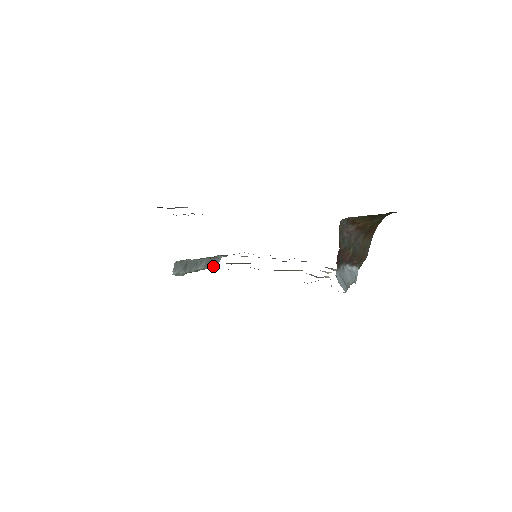
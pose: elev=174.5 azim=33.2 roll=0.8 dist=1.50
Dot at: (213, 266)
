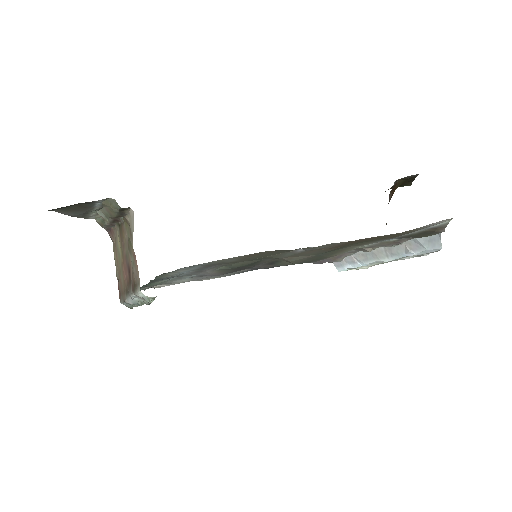
Dot at: occluded
